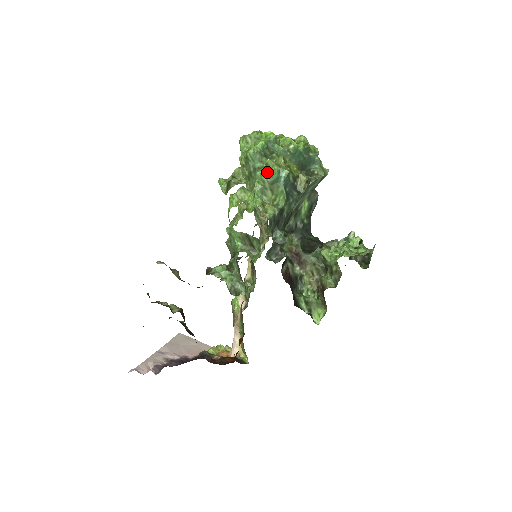
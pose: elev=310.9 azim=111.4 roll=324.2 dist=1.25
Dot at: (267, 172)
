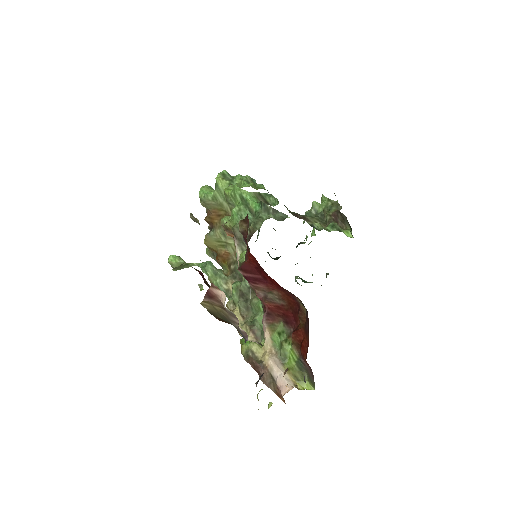
Dot at: occluded
